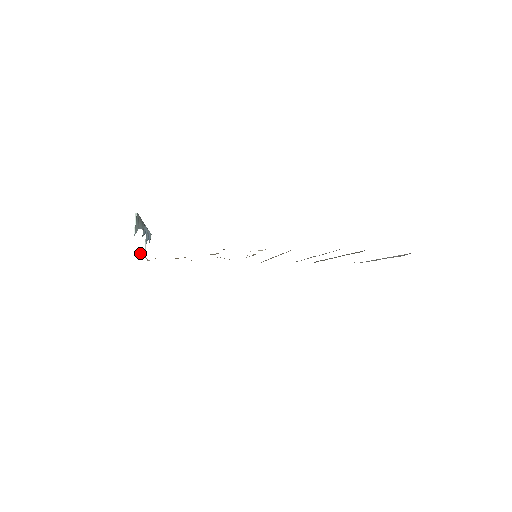
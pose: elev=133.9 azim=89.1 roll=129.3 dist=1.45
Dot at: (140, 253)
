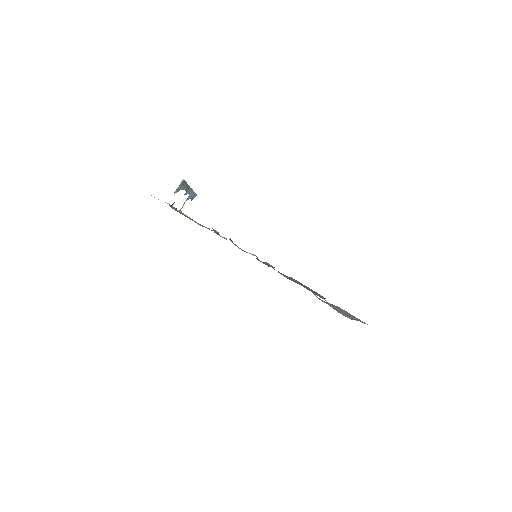
Dot at: (172, 207)
